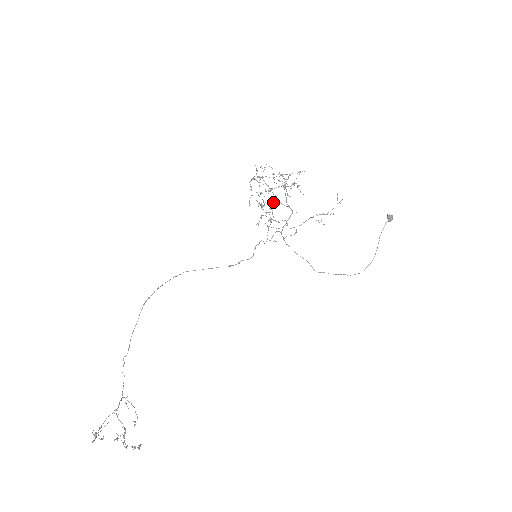
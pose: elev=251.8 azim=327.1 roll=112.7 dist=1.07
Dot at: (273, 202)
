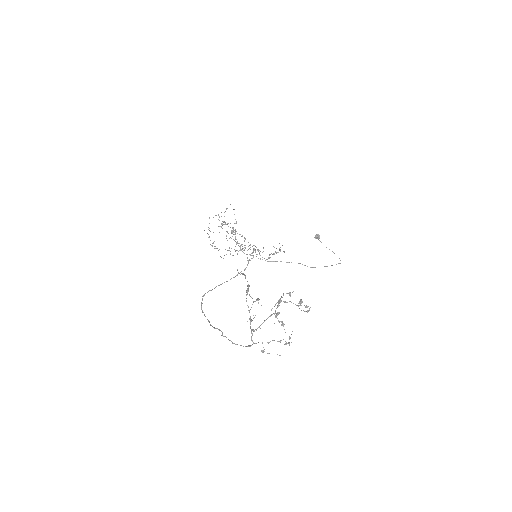
Dot at: occluded
